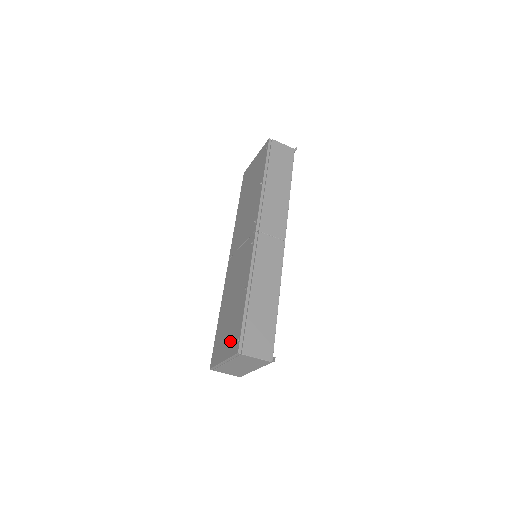
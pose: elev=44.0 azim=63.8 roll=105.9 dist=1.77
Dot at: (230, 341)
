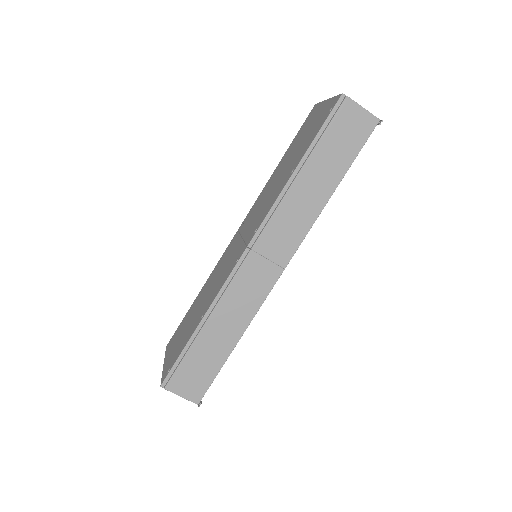
Dot at: (172, 355)
